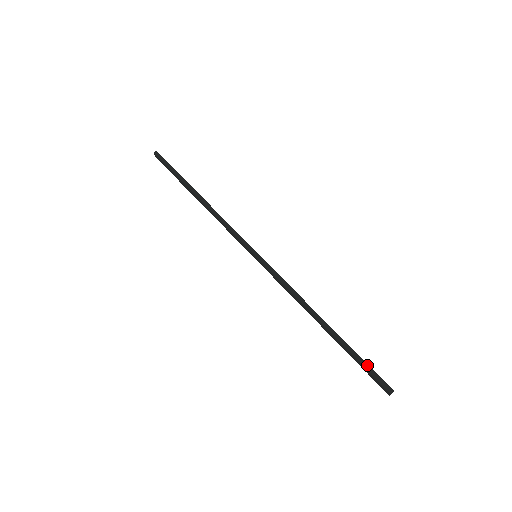
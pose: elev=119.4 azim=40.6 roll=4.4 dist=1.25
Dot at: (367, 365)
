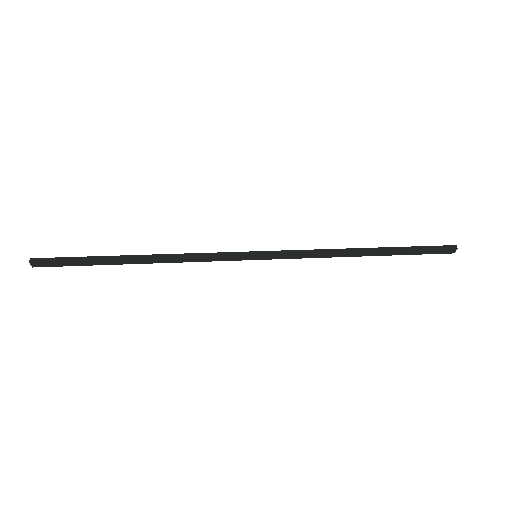
Dot at: (424, 247)
